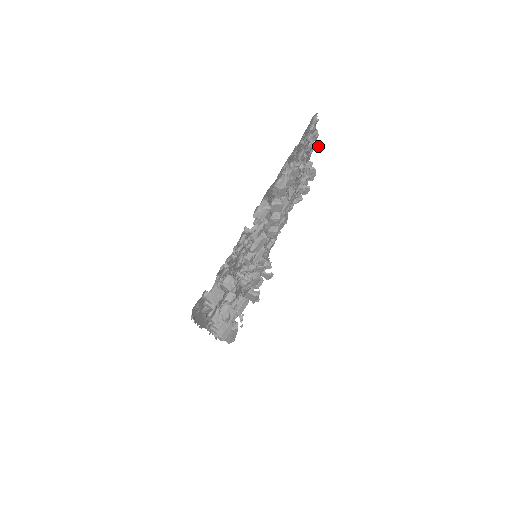
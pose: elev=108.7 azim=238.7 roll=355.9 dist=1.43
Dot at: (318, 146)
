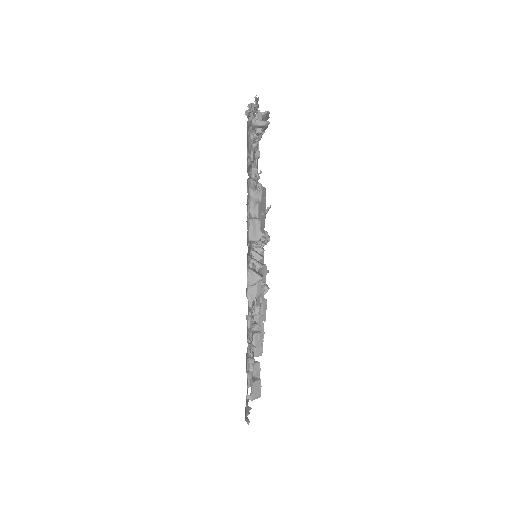
Dot at: (265, 123)
